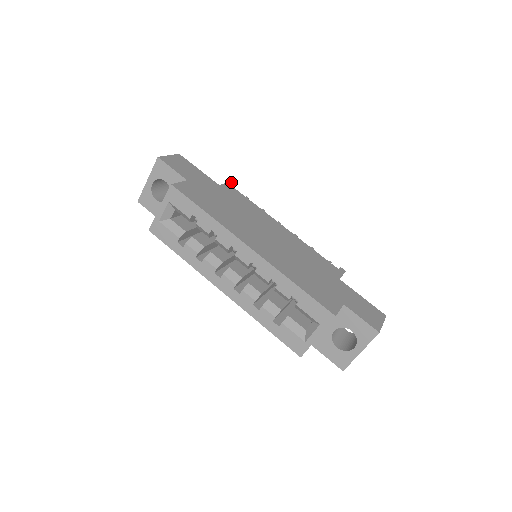
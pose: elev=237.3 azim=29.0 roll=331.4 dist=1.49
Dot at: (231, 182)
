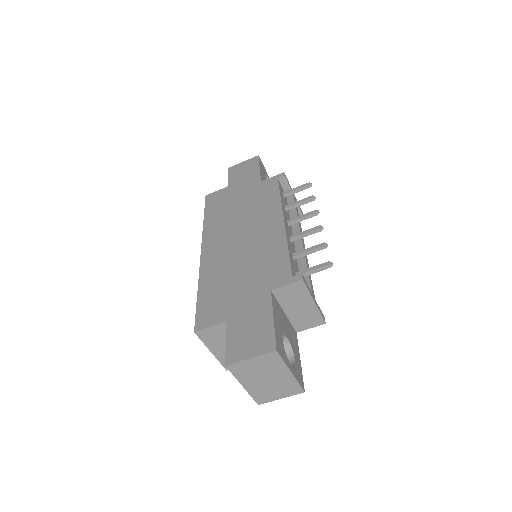
Dot at: (284, 173)
